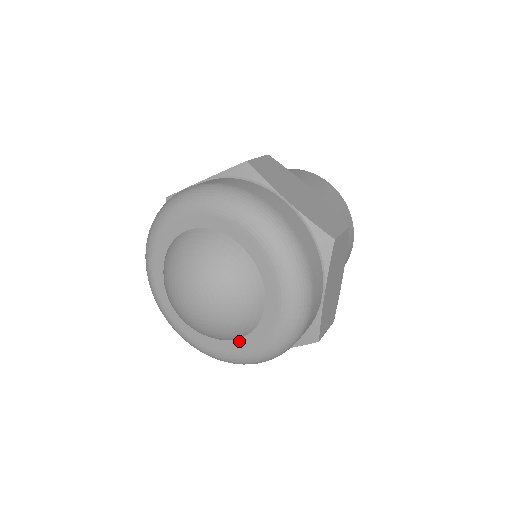
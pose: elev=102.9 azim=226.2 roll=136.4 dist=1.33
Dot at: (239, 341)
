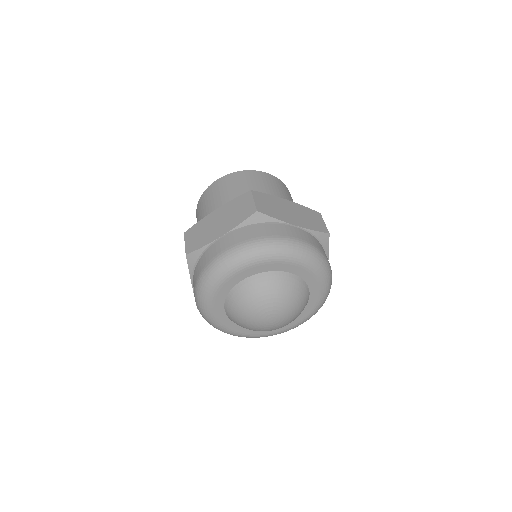
Dot at: occluded
